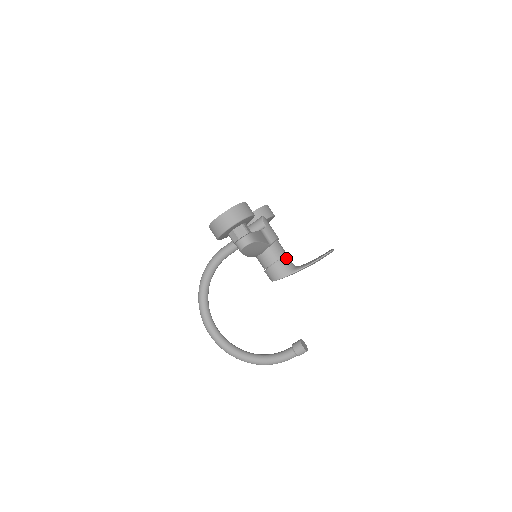
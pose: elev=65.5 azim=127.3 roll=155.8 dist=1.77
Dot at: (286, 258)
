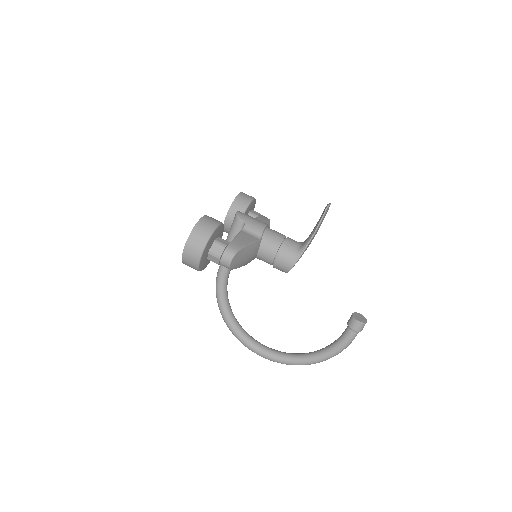
Dot at: (286, 242)
